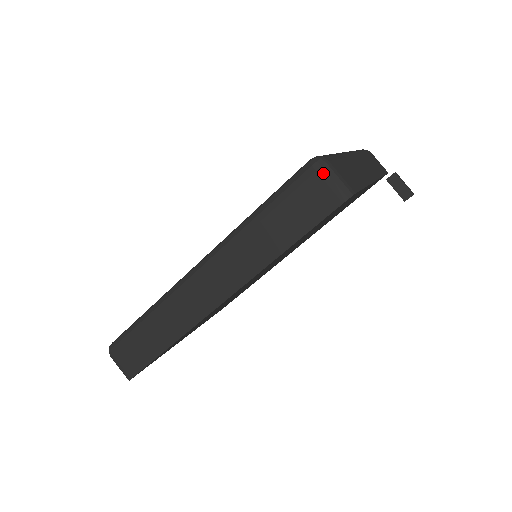
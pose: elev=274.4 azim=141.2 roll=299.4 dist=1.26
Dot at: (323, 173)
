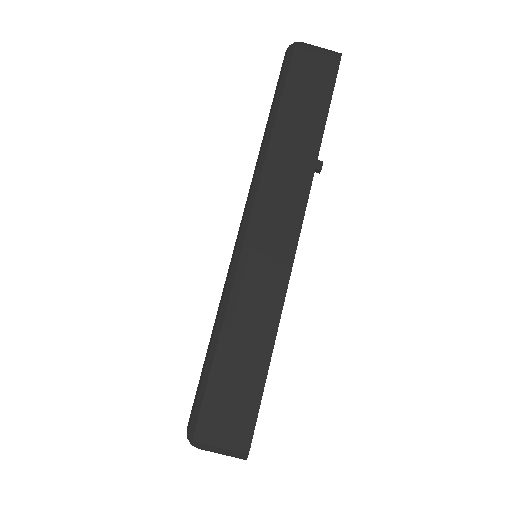
Dot at: (307, 48)
